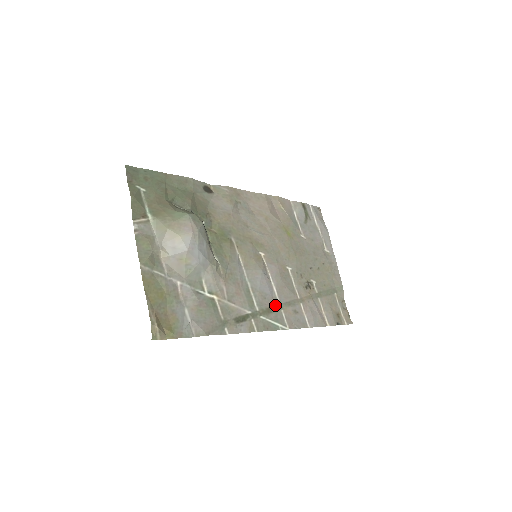
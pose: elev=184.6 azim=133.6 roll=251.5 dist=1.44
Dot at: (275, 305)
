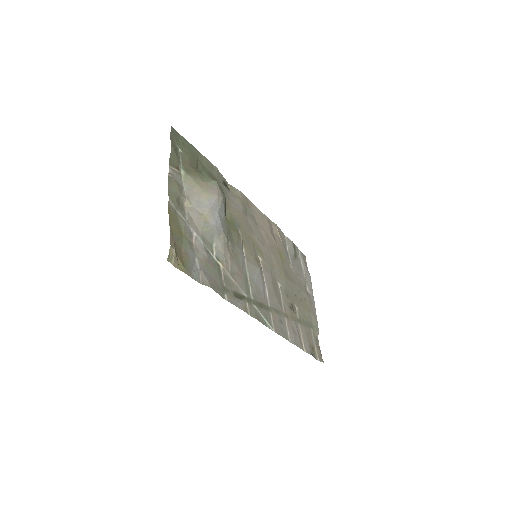
Dot at: (266, 304)
